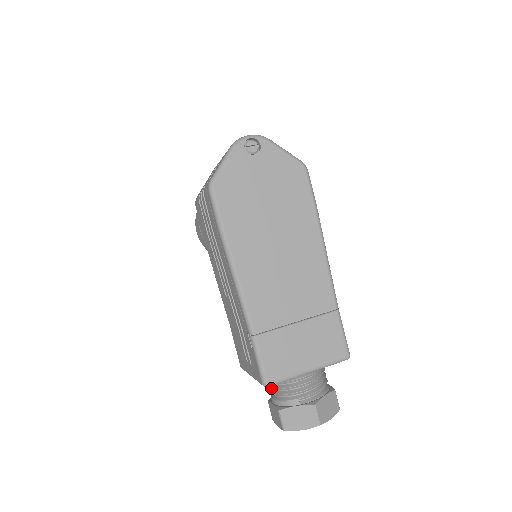
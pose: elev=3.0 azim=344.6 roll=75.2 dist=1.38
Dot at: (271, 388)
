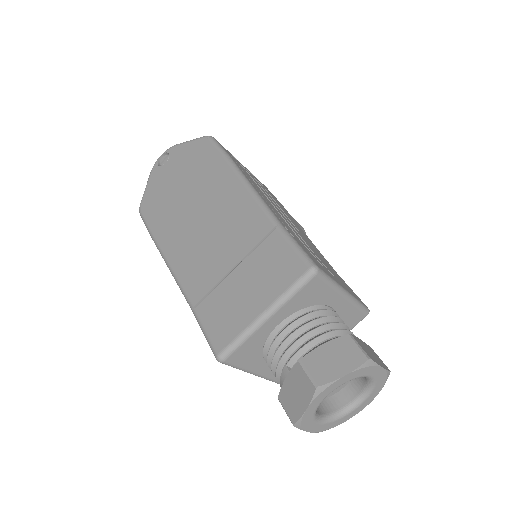
Dot at: occluded
